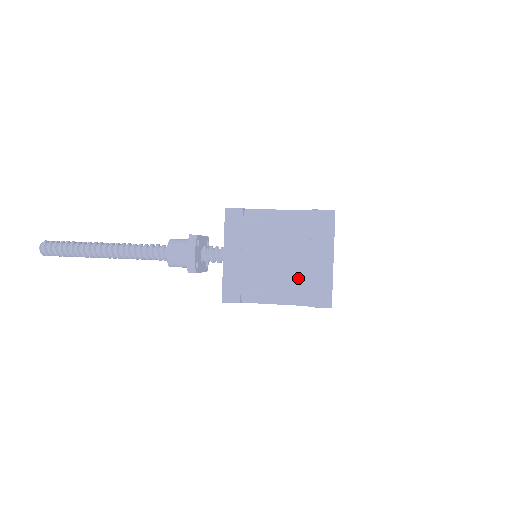
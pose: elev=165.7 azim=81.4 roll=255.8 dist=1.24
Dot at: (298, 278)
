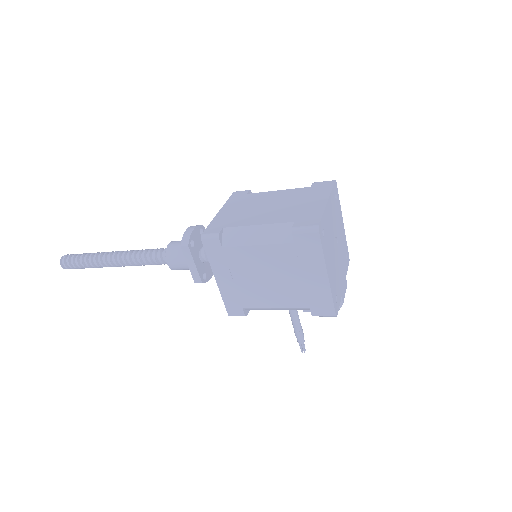
Dot at: (287, 214)
